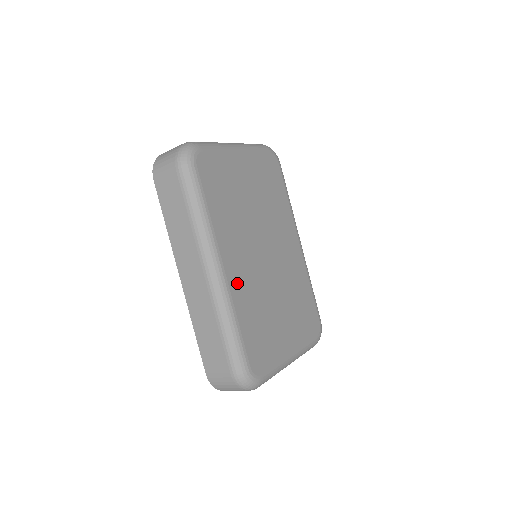
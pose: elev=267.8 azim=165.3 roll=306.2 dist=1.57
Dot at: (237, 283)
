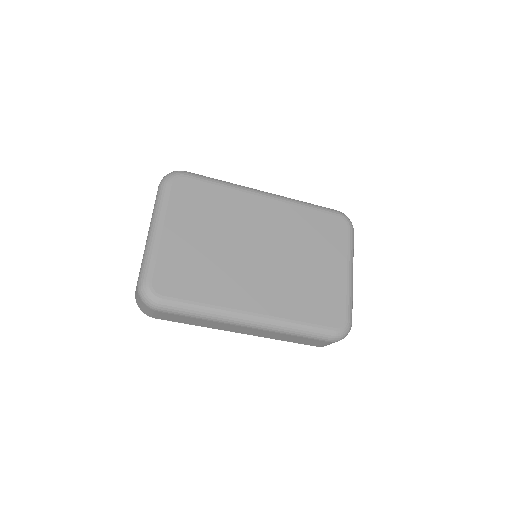
Dot at: (270, 304)
